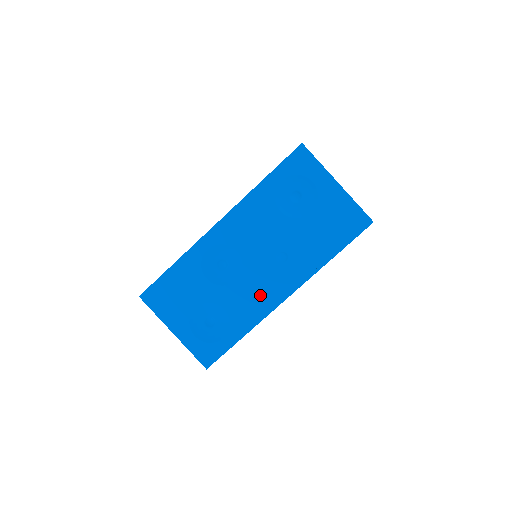
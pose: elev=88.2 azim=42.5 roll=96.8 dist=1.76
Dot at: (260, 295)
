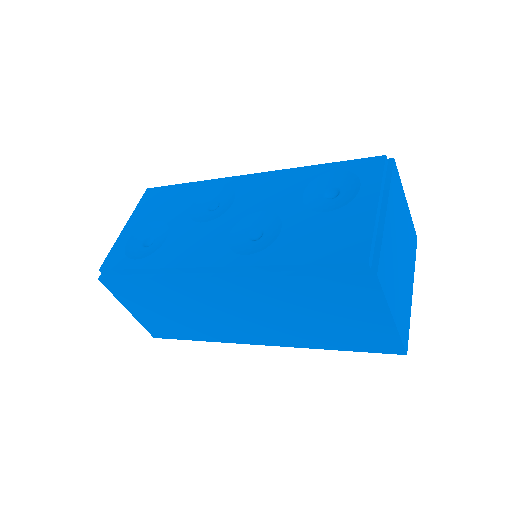
Dot at: (200, 249)
